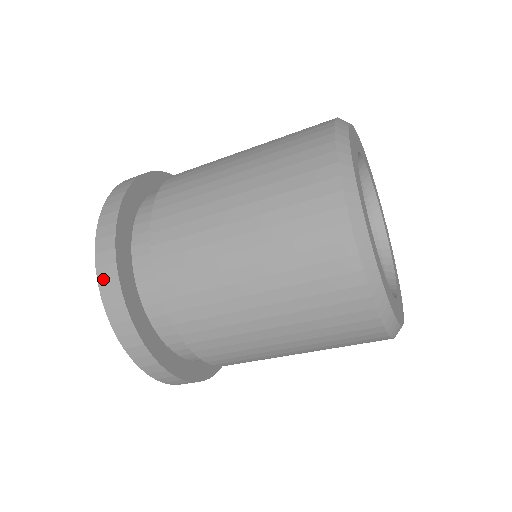
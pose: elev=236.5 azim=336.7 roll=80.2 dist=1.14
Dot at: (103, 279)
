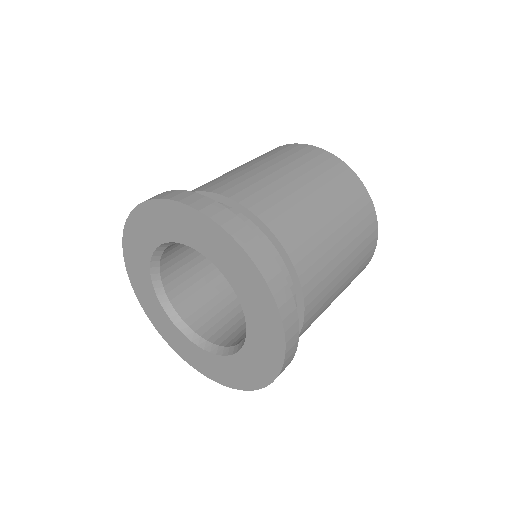
Dot at: (172, 196)
